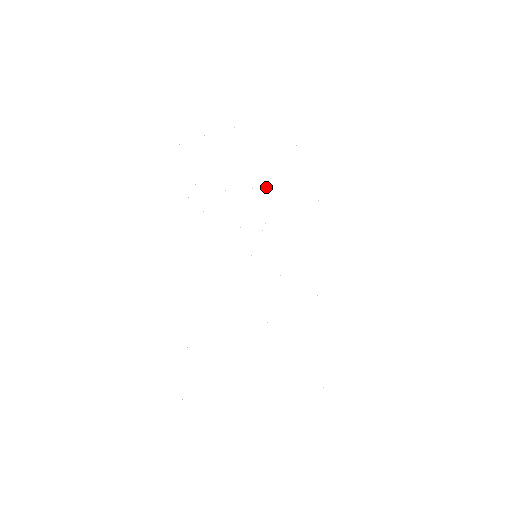
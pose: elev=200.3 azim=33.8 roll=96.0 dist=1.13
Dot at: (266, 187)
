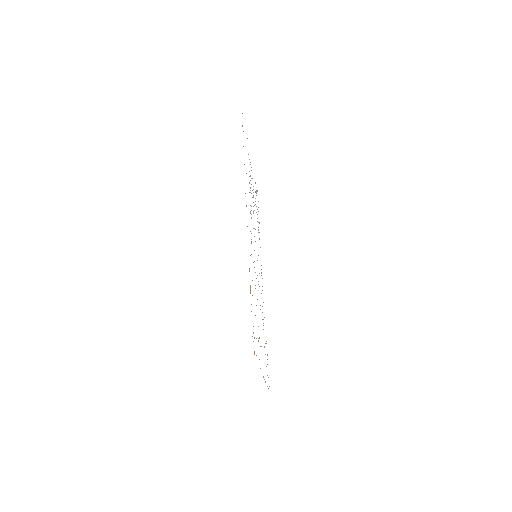
Dot at: occluded
